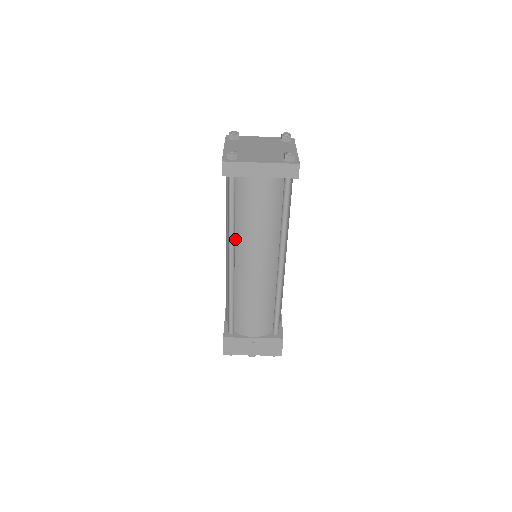
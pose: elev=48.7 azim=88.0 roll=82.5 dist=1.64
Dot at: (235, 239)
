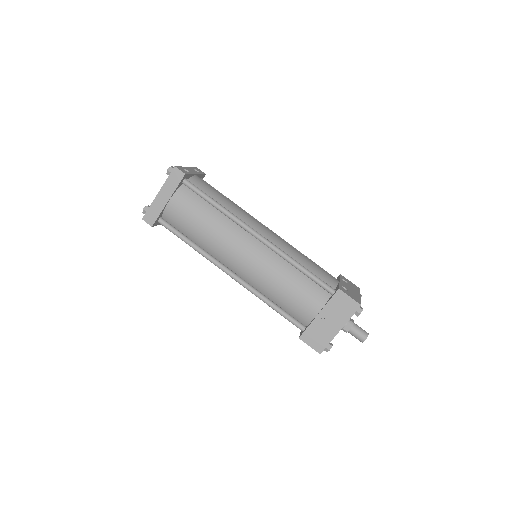
Dot at: (213, 256)
